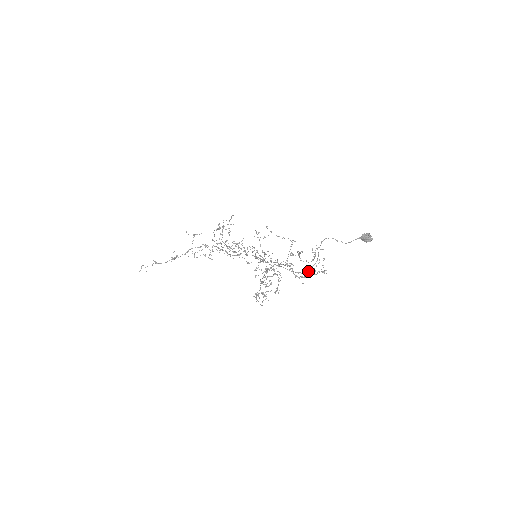
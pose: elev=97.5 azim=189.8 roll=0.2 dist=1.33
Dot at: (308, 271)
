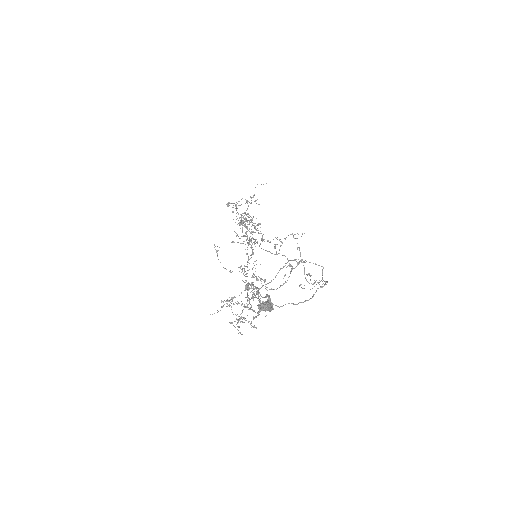
Dot at: occluded
